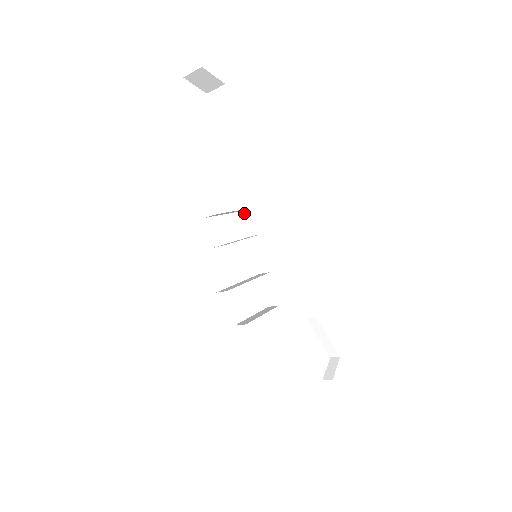
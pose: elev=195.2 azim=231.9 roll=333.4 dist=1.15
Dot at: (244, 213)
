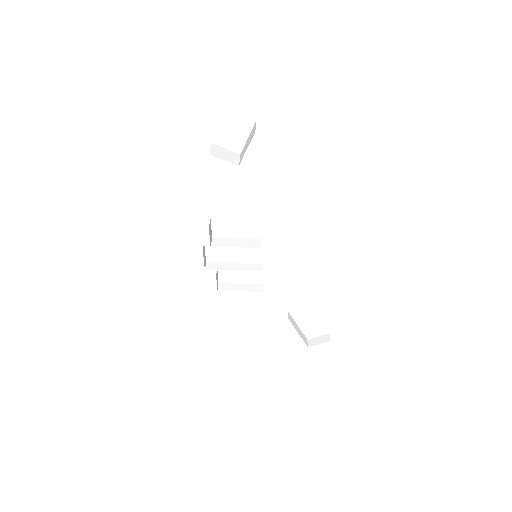
Dot at: occluded
